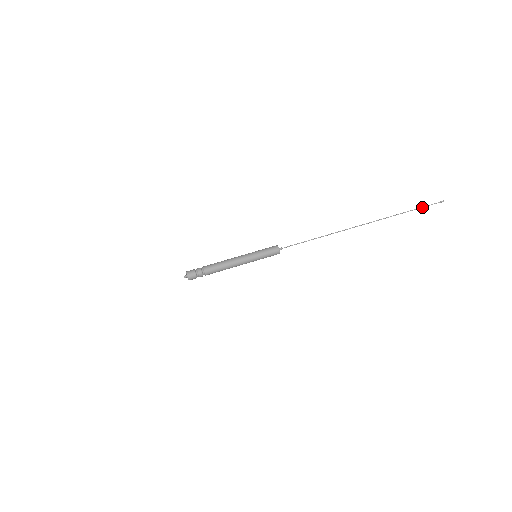
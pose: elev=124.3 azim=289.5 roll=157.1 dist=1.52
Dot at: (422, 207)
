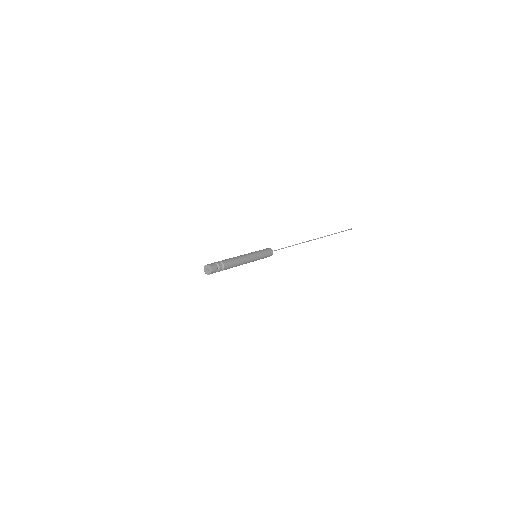
Dot at: (342, 231)
